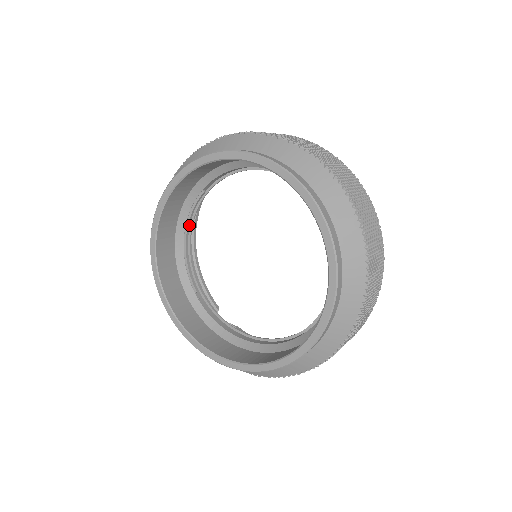
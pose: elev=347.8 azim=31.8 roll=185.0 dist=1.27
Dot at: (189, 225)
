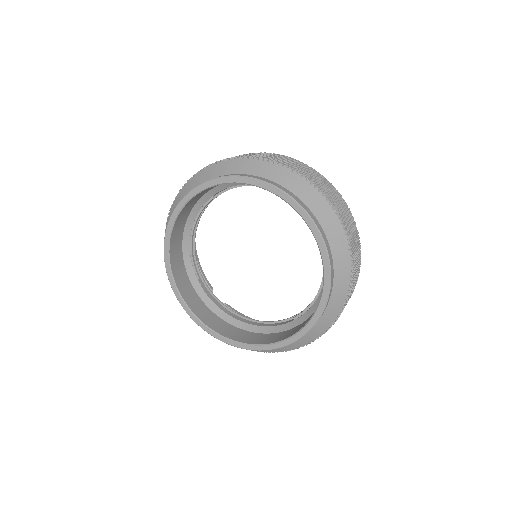
Dot at: (196, 223)
